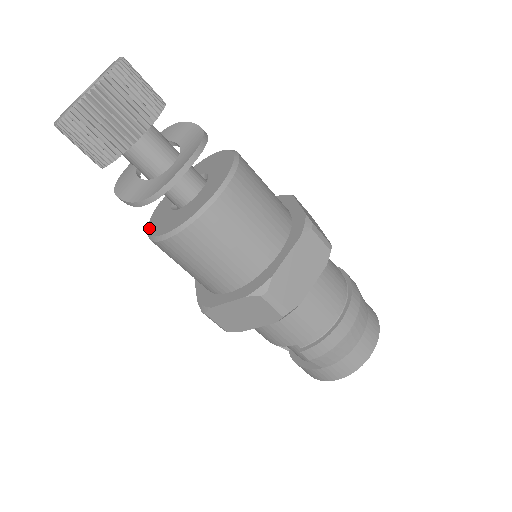
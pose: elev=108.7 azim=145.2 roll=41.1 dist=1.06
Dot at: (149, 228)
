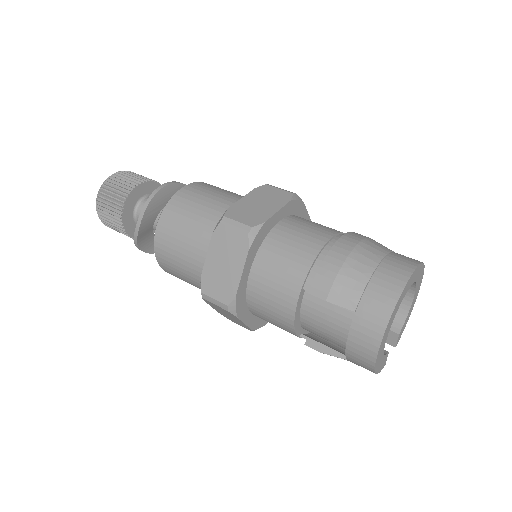
Dot at: occluded
